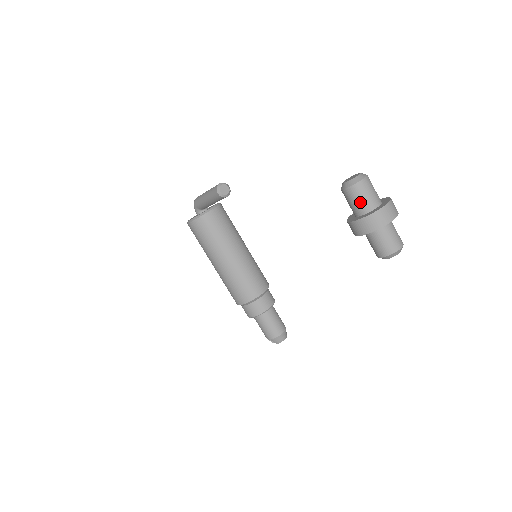
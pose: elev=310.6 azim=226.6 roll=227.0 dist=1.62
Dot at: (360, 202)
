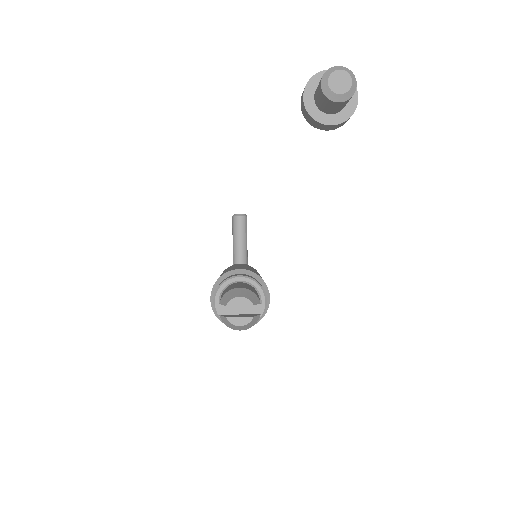
Dot at: occluded
